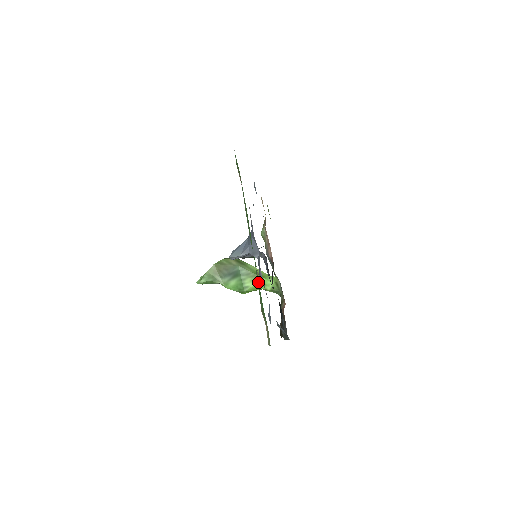
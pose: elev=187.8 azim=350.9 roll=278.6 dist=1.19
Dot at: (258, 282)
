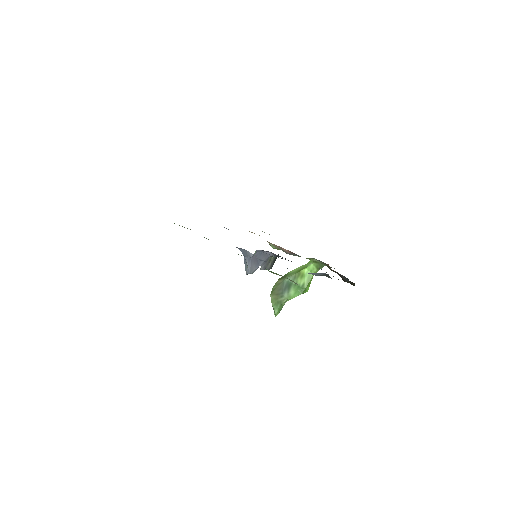
Dot at: occluded
